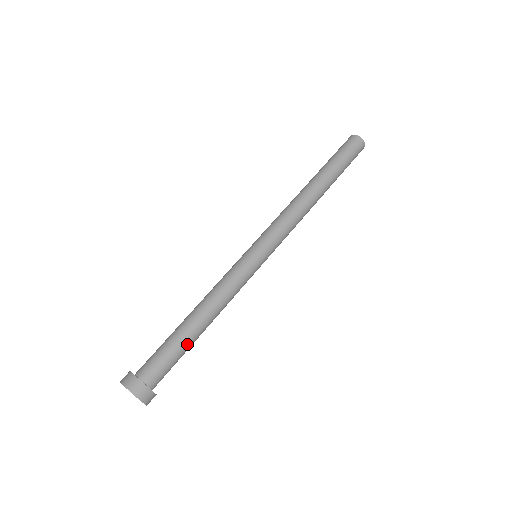
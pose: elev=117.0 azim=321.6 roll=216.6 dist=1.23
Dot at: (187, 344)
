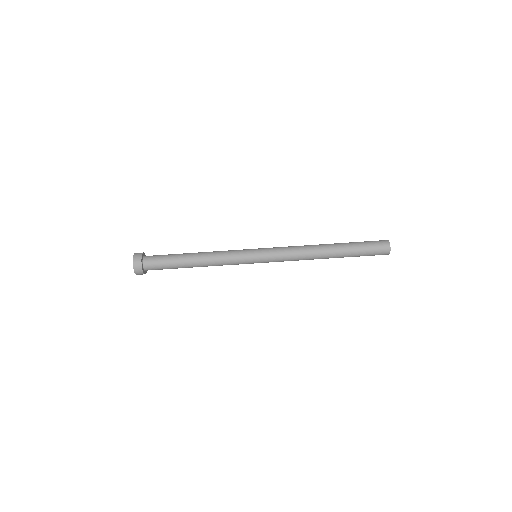
Dot at: occluded
